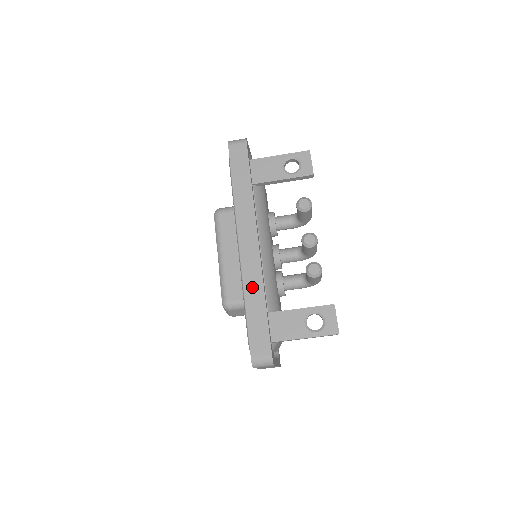
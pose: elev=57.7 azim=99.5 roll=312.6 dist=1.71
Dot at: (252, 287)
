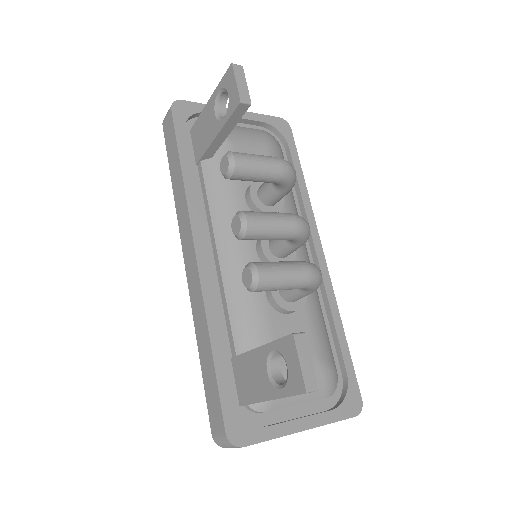
Dot at: (199, 324)
